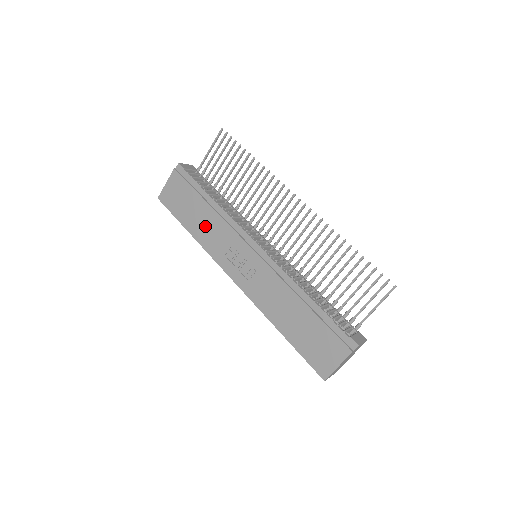
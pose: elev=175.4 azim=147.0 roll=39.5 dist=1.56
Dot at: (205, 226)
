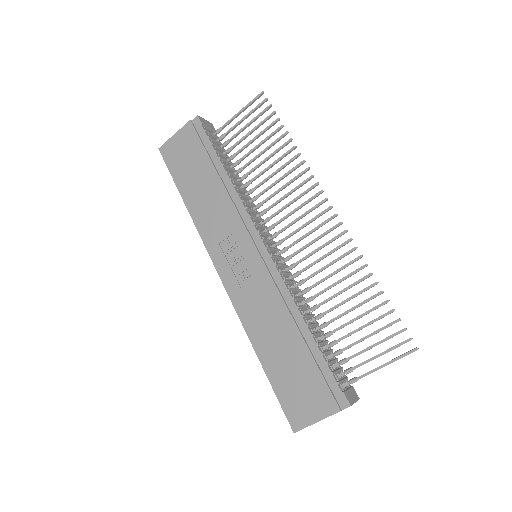
Dot at: (206, 200)
